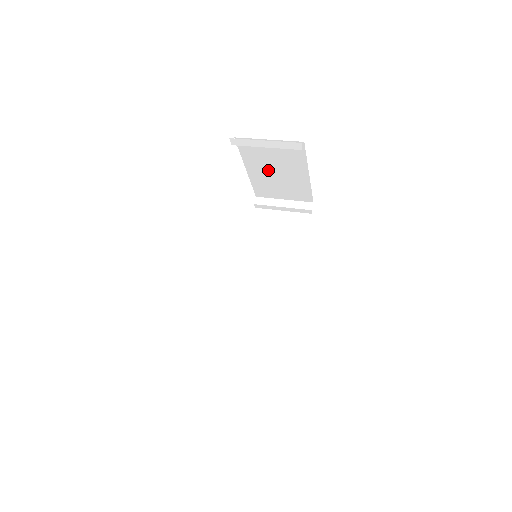
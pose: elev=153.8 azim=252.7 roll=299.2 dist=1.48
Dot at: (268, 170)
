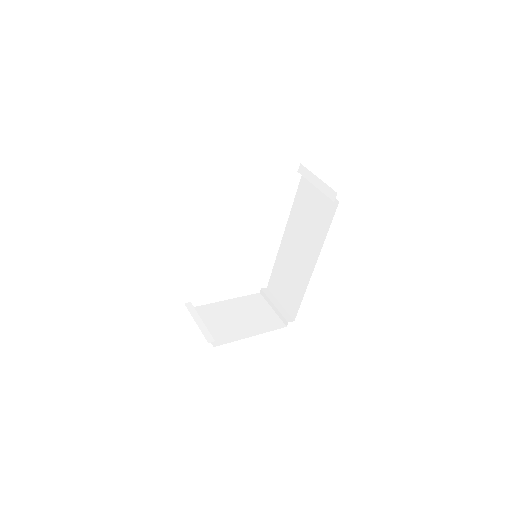
Dot at: occluded
